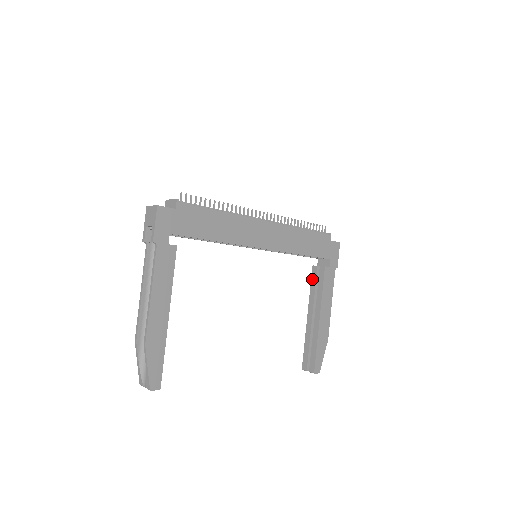
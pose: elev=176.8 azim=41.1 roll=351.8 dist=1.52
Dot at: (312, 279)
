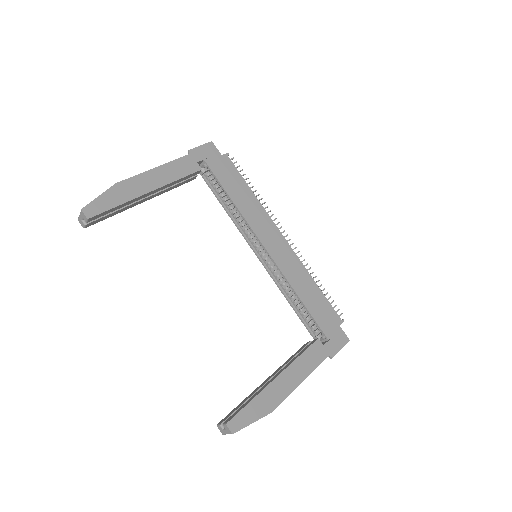
Dot at: (298, 351)
